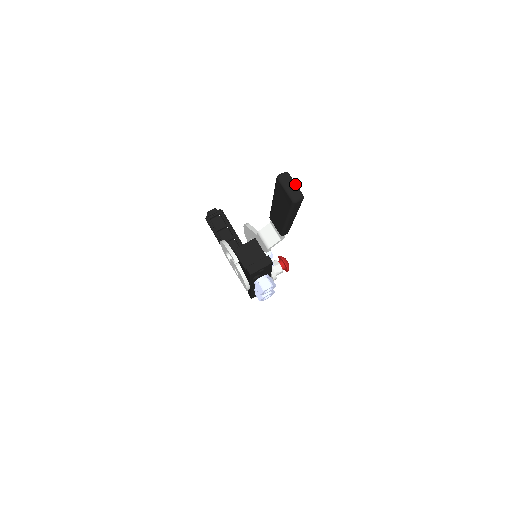
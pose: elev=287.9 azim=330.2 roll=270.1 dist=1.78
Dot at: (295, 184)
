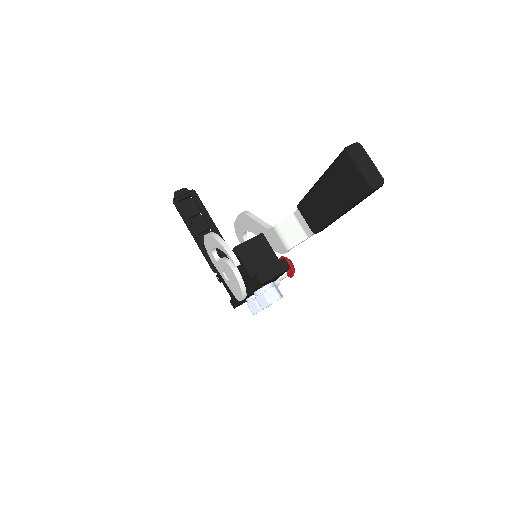
Dot at: (372, 162)
